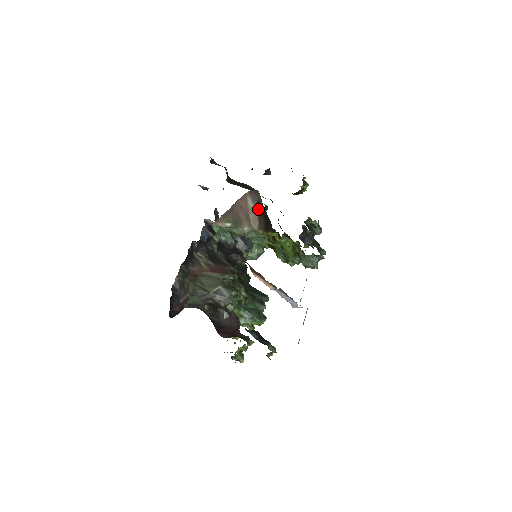
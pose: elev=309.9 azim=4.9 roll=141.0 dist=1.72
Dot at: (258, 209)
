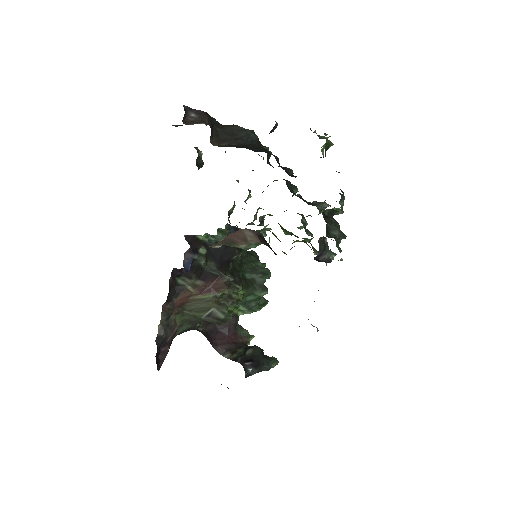
Dot at: (259, 237)
